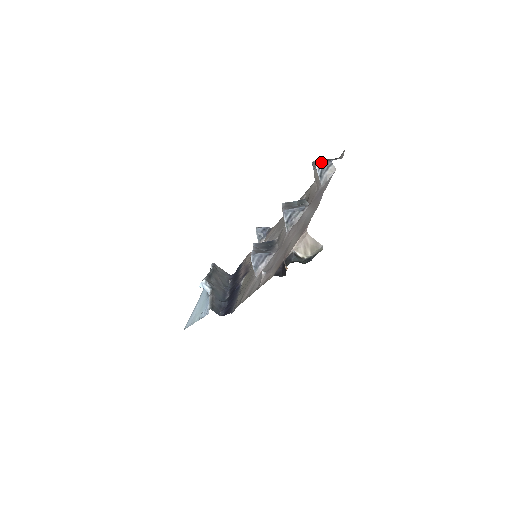
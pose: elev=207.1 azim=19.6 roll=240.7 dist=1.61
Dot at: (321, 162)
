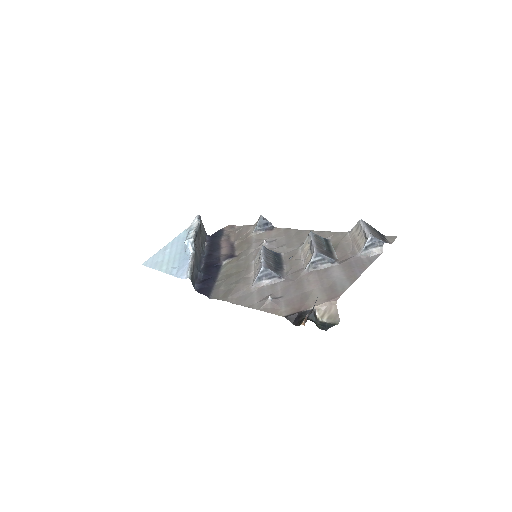
Dot at: (376, 238)
